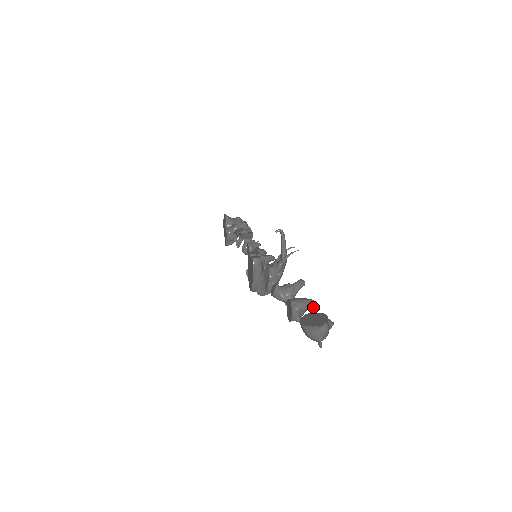
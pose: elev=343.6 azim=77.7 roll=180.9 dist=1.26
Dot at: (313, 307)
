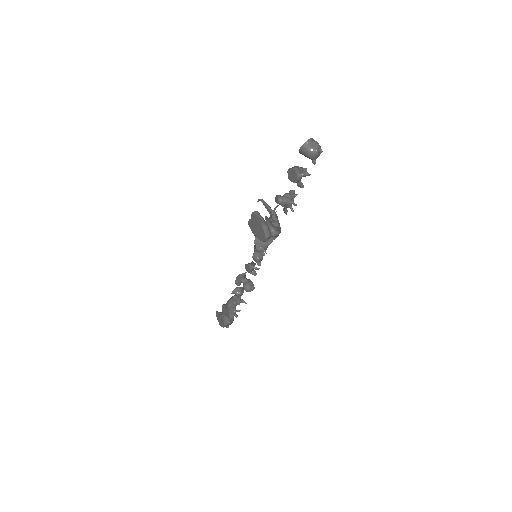
Dot at: (305, 170)
